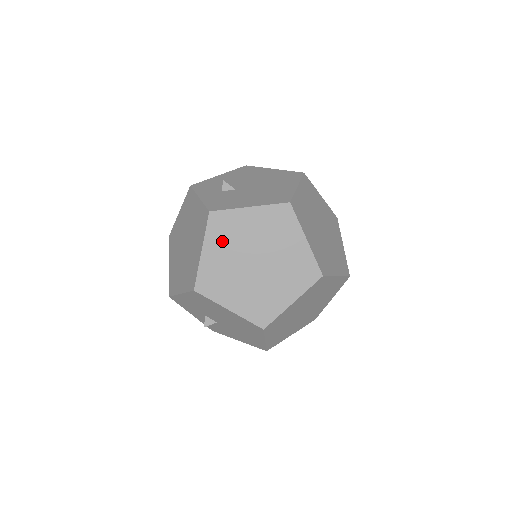
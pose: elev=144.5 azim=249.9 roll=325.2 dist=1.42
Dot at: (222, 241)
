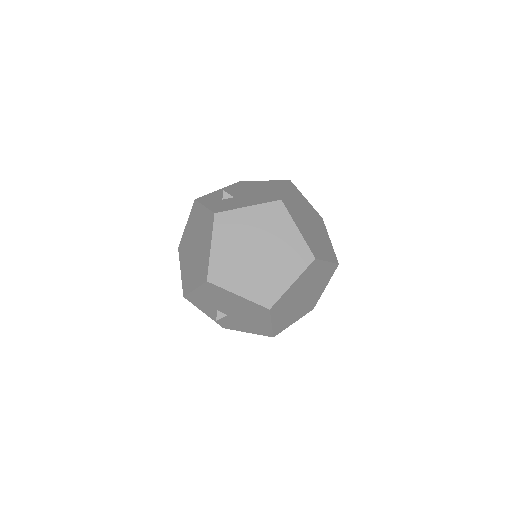
Dot at: (227, 237)
